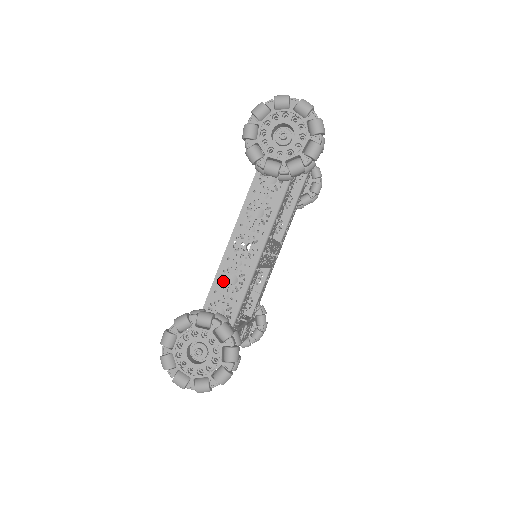
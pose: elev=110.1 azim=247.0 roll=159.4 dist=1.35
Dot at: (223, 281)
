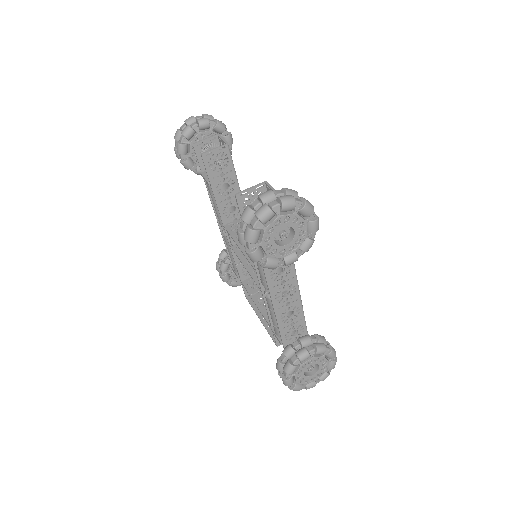
Dot at: (284, 320)
